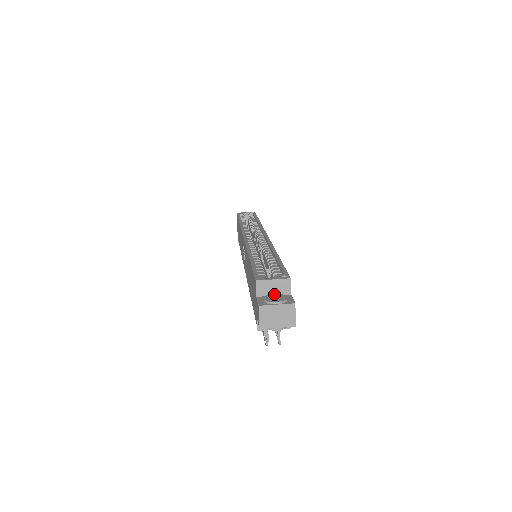
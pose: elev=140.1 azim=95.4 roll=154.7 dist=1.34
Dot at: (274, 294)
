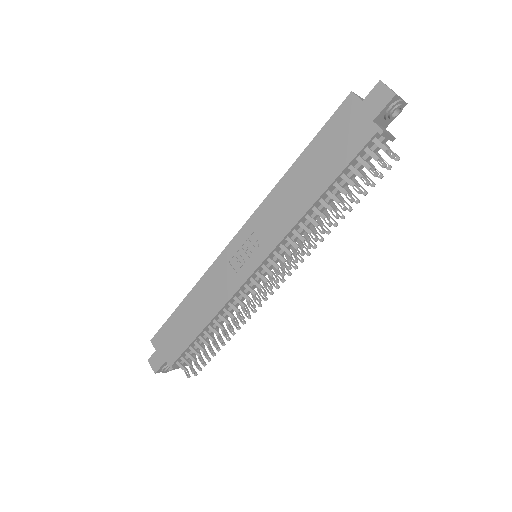
Dot at: occluded
